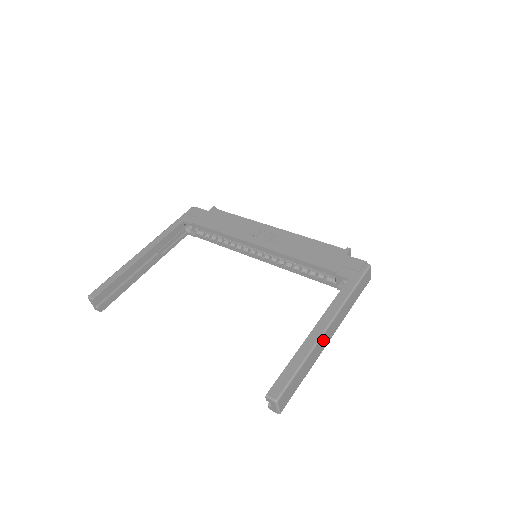
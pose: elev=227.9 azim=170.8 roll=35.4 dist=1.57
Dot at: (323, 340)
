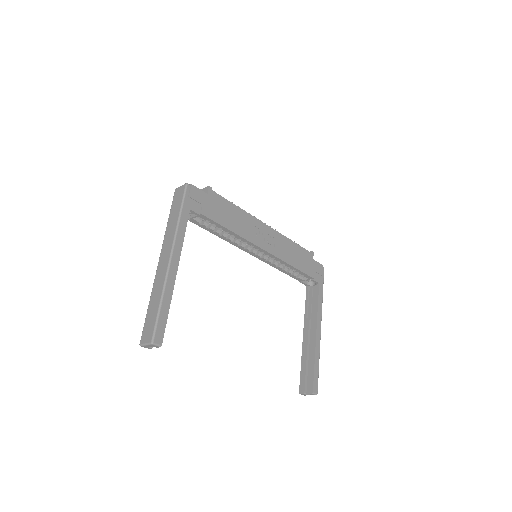
Dot at: occluded
